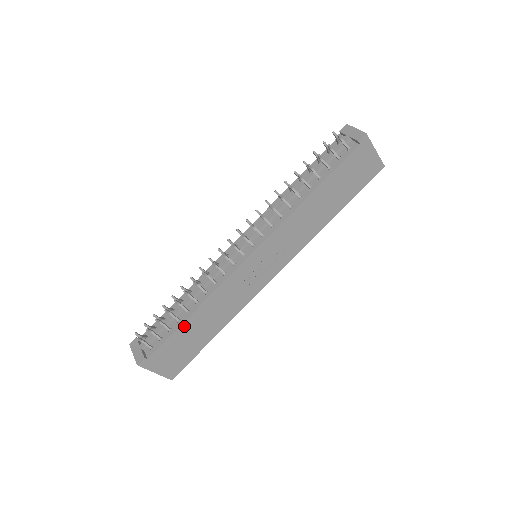
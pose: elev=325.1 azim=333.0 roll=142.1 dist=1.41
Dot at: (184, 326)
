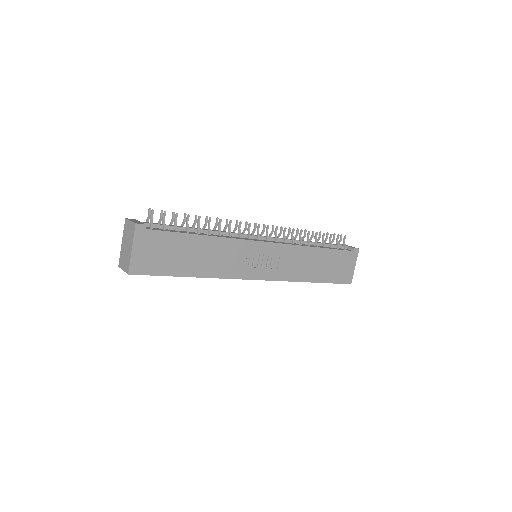
Dot at: (190, 237)
